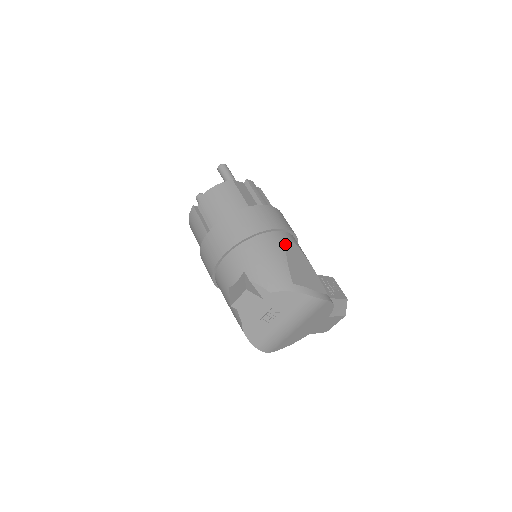
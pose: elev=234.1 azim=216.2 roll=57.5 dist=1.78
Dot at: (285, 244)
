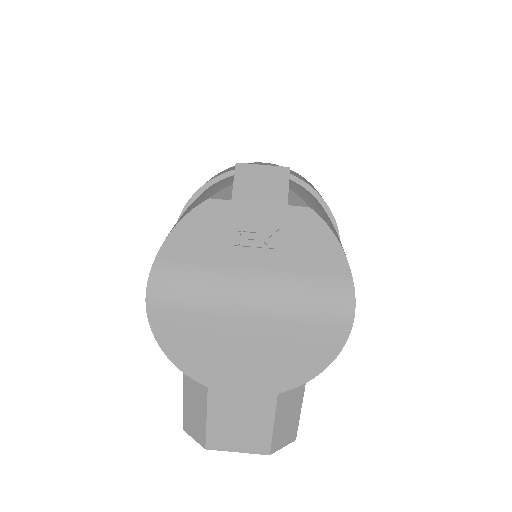
Dot at: occluded
